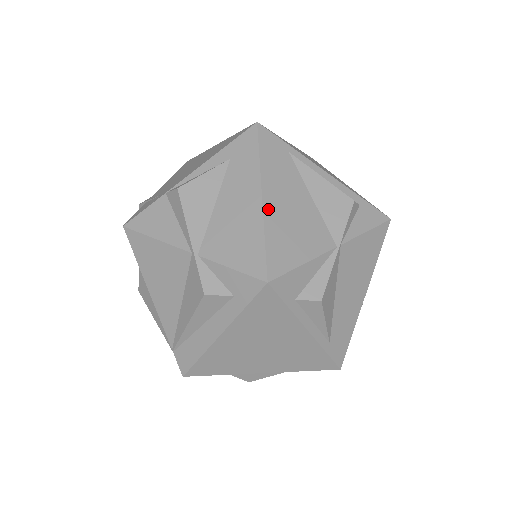
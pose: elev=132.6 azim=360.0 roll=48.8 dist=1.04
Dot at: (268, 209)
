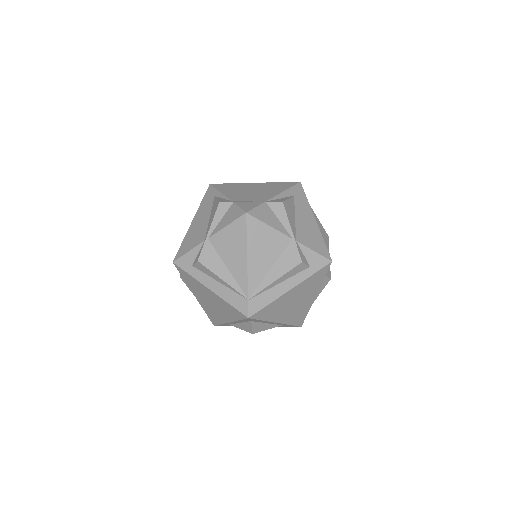
Dot at: occluded
